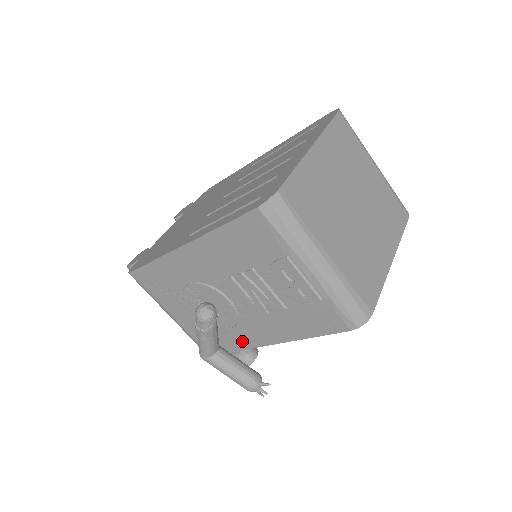
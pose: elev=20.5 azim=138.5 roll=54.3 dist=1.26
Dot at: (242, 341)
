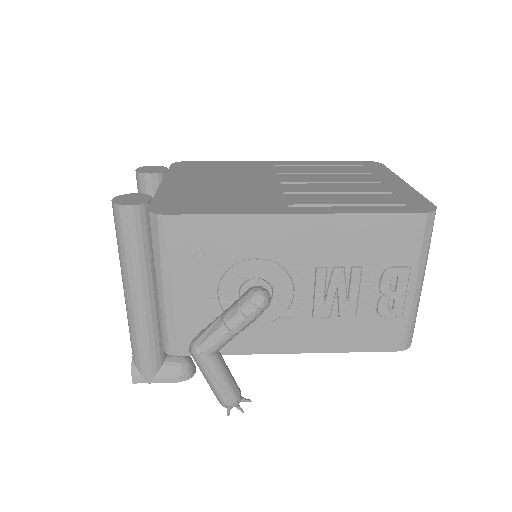
Dot at: (255, 343)
